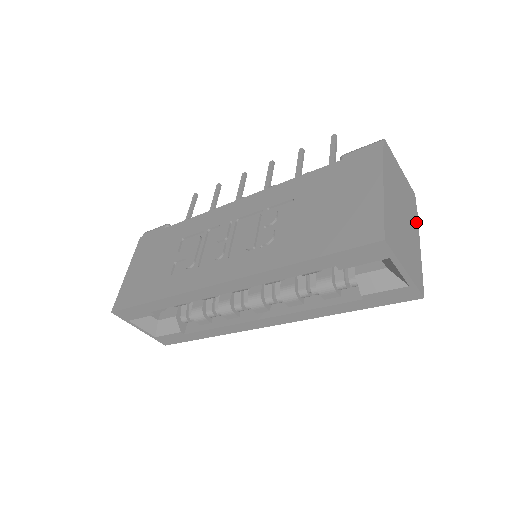
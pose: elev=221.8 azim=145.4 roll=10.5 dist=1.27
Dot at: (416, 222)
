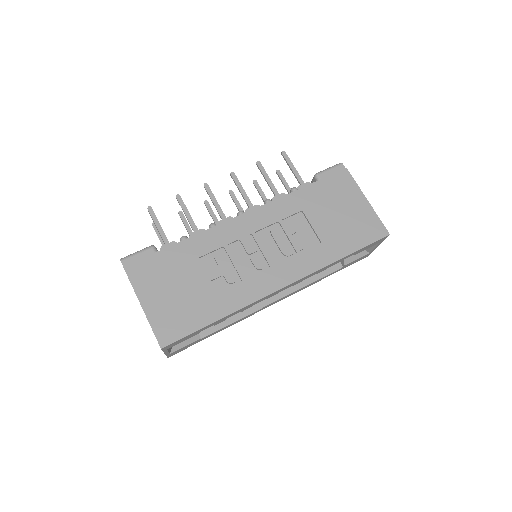
Dot at: occluded
